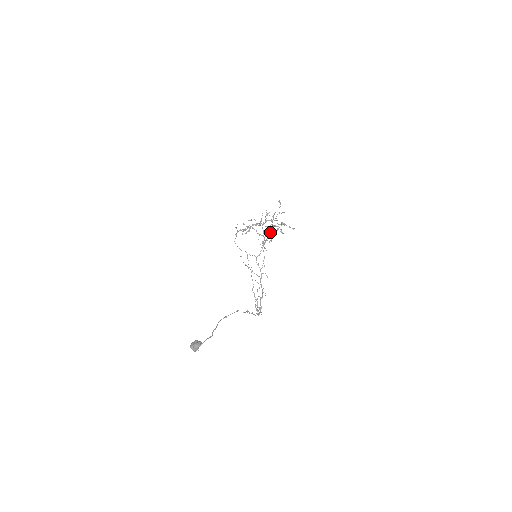
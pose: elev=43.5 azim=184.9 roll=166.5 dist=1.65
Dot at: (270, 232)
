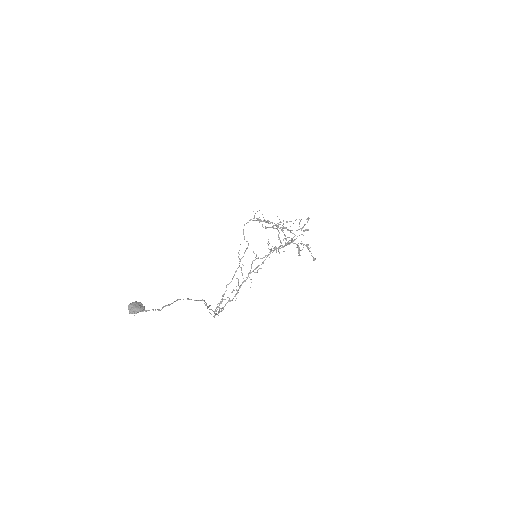
Dot at: (286, 243)
